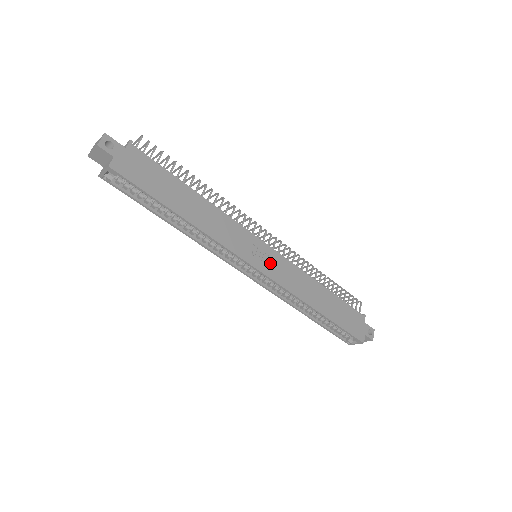
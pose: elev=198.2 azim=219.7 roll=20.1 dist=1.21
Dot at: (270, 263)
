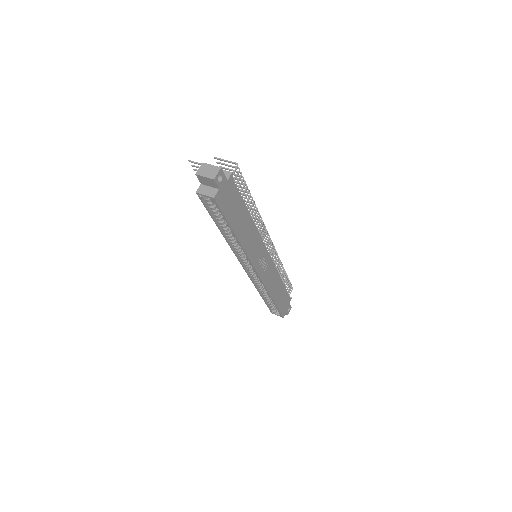
Dot at: (265, 267)
